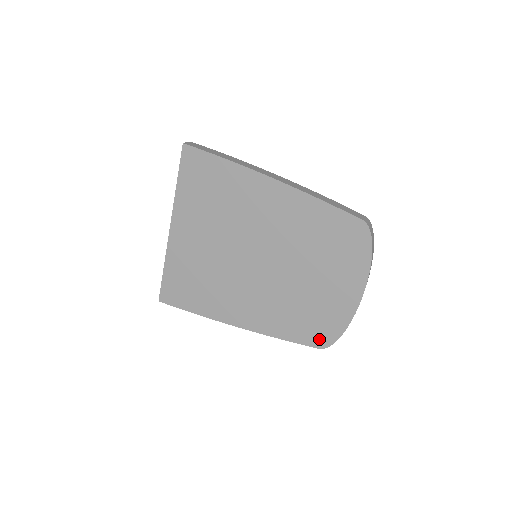
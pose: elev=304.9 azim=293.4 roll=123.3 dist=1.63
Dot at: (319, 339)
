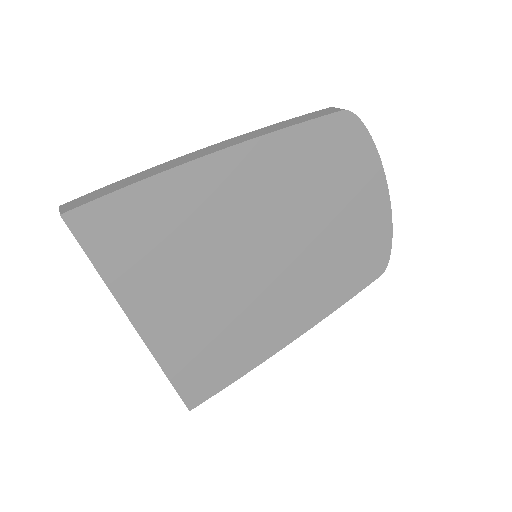
Dot at: (375, 268)
